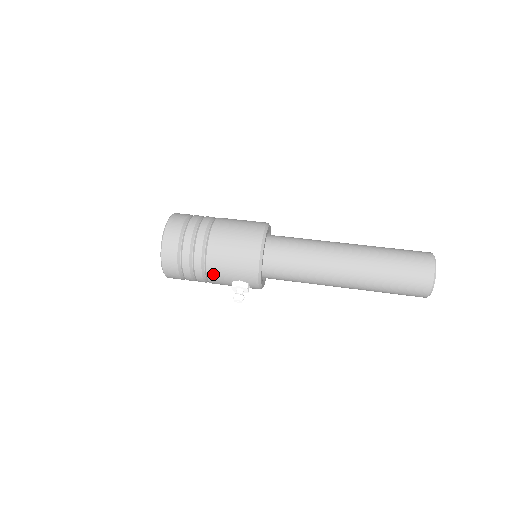
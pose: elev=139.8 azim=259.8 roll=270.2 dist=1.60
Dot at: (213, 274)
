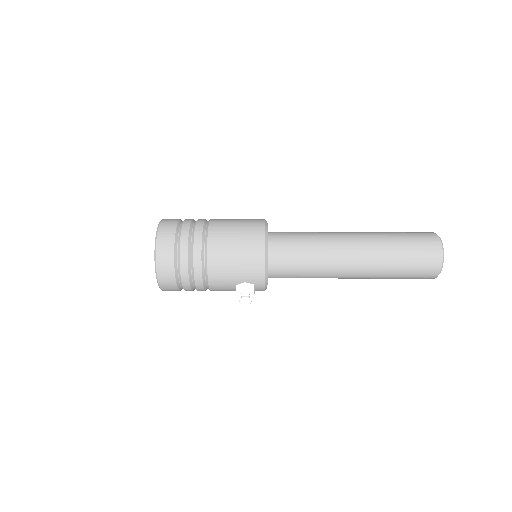
Dot at: (215, 279)
